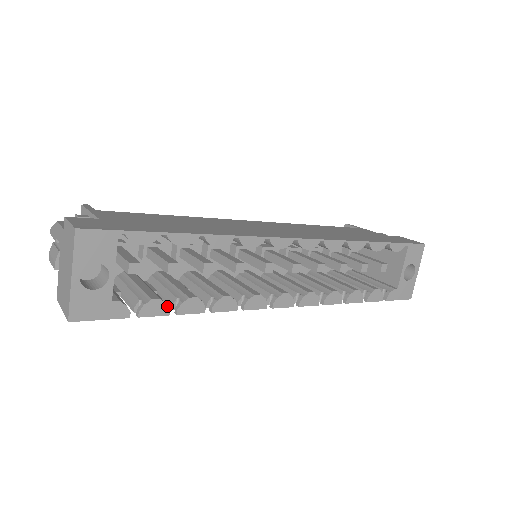
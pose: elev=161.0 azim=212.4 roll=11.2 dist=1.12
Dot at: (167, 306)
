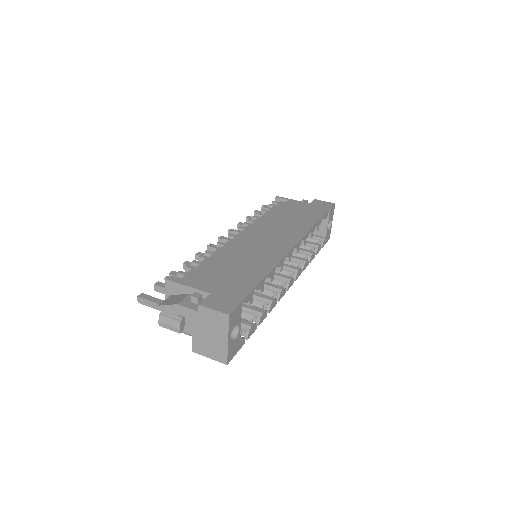
Dot at: (256, 325)
